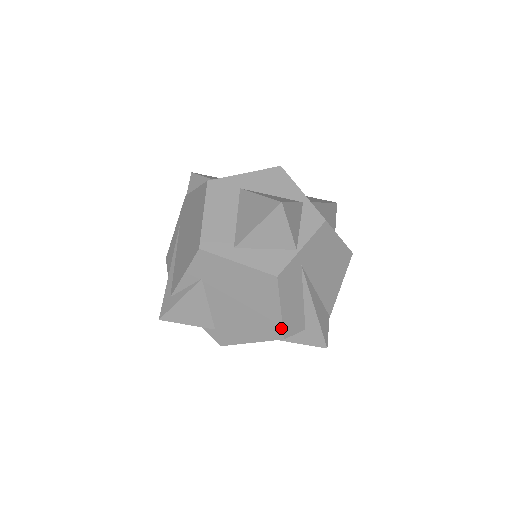
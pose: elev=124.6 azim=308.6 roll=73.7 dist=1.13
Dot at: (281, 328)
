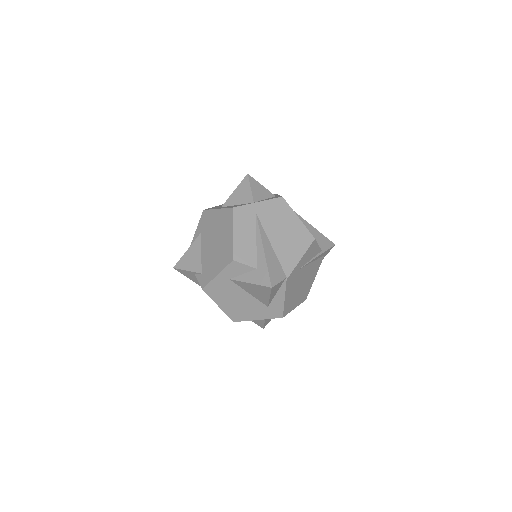
Dot at: (232, 250)
